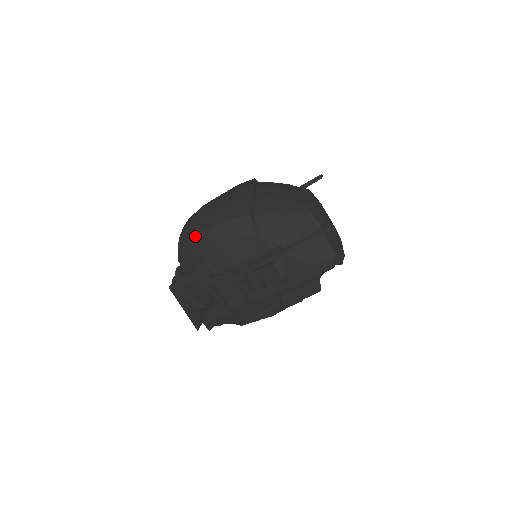
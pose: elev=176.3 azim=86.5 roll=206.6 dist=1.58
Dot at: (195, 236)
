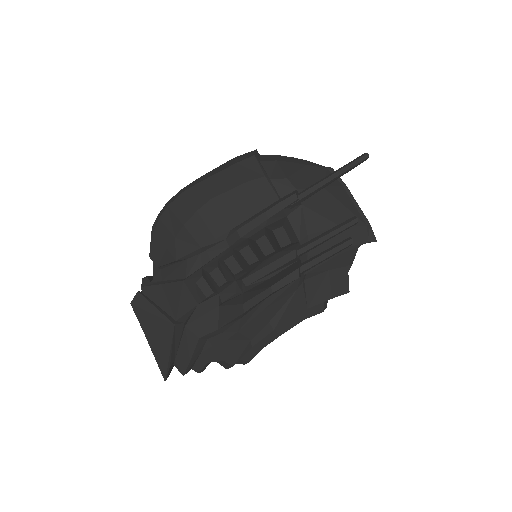
Dot at: (178, 199)
